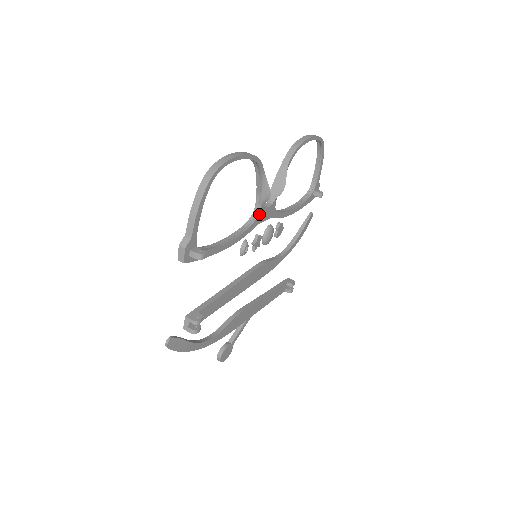
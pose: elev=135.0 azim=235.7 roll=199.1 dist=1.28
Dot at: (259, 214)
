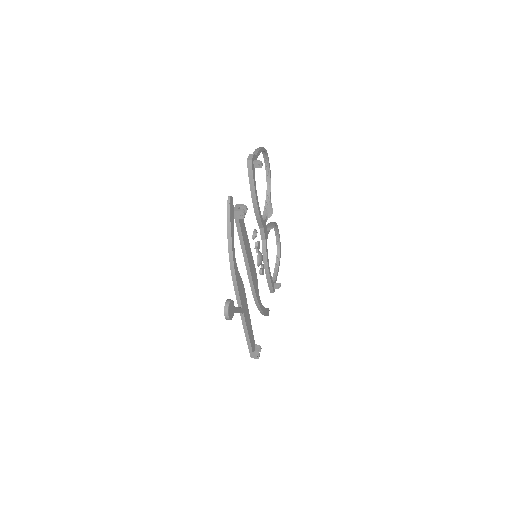
Dot at: (265, 221)
